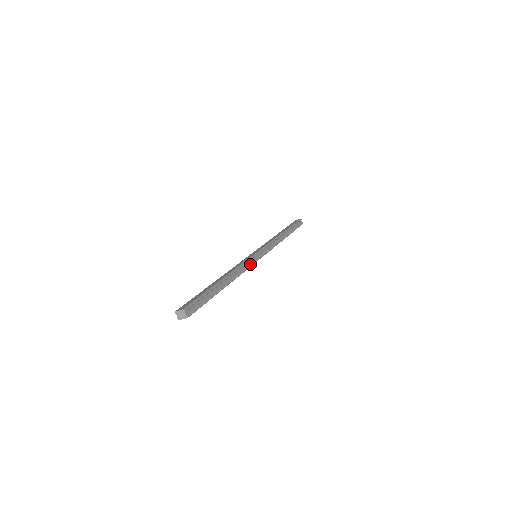
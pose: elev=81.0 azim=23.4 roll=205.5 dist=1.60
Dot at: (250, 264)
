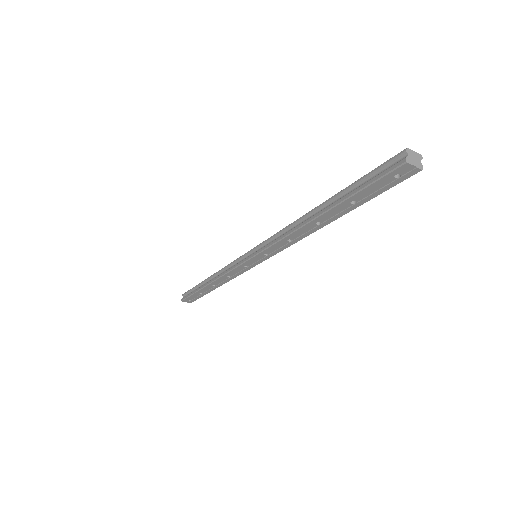
Dot at: occluded
